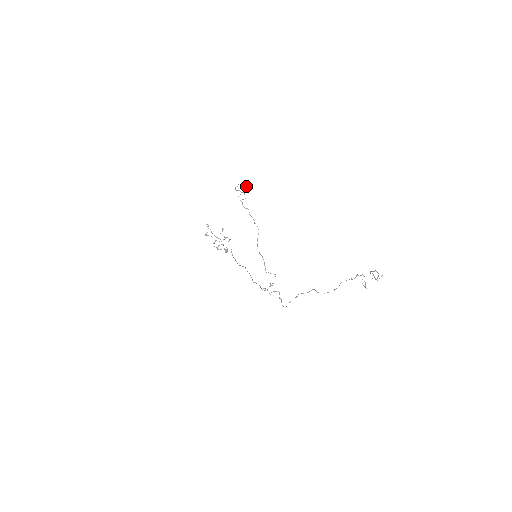
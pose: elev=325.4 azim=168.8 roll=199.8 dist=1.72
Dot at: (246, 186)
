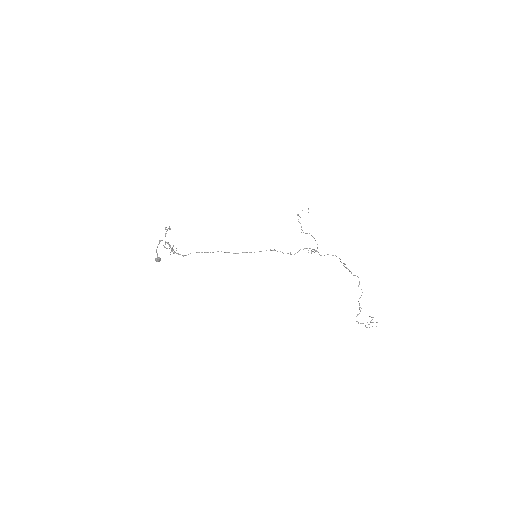
Dot at: occluded
